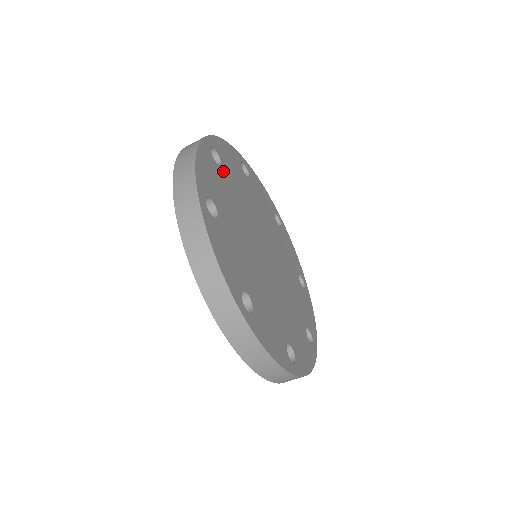
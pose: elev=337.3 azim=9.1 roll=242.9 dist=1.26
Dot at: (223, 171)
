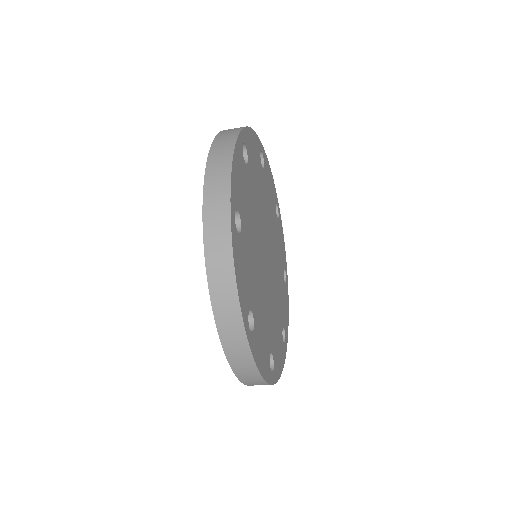
Dot at: (248, 170)
